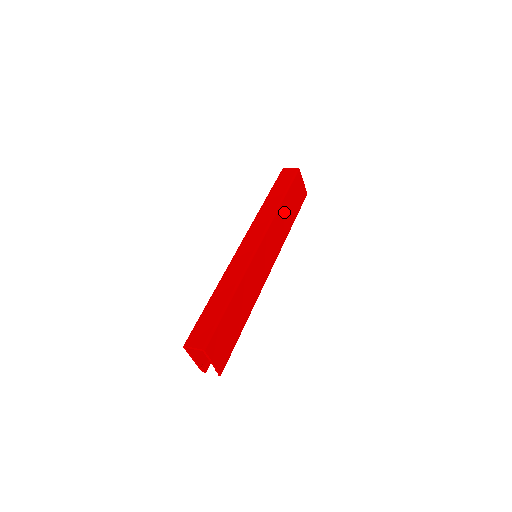
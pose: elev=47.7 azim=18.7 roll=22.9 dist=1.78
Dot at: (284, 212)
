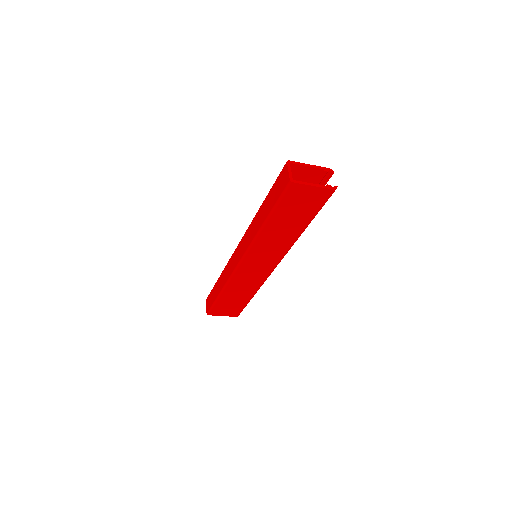
Dot at: (275, 230)
